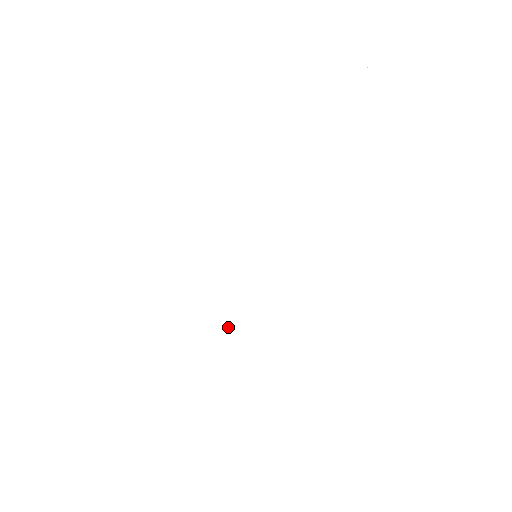
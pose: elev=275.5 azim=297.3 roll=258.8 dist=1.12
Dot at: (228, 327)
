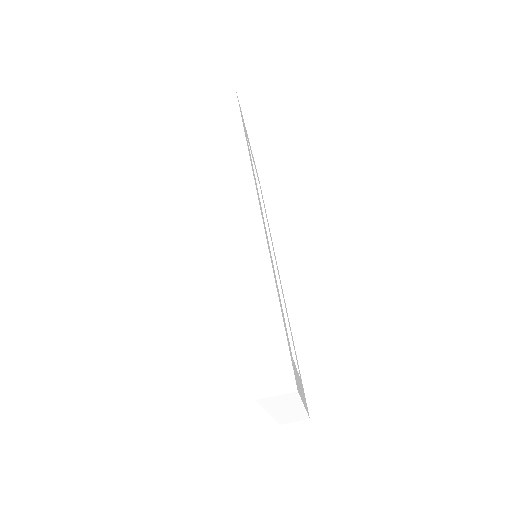
Dot at: (260, 260)
